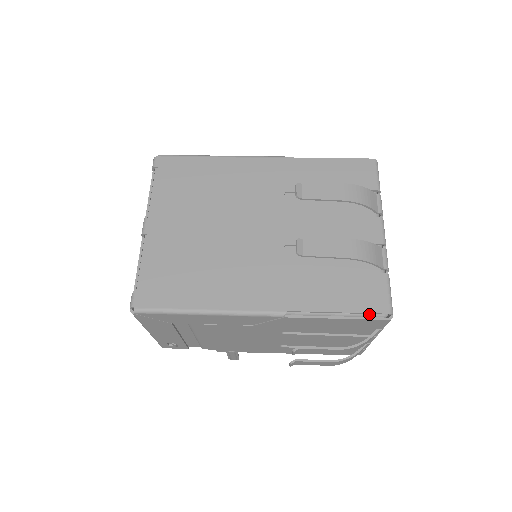
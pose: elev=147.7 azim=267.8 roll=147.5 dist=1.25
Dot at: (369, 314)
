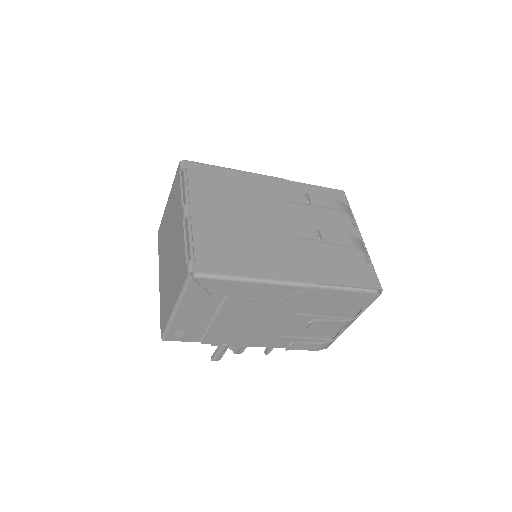
Dot at: (367, 290)
